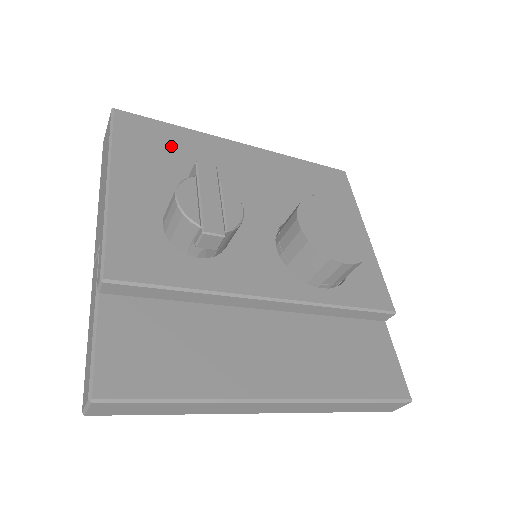
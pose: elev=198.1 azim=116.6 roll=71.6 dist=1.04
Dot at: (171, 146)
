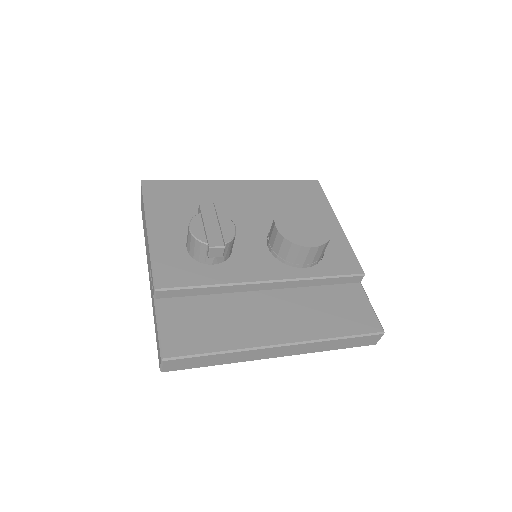
Dot at: (184, 195)
